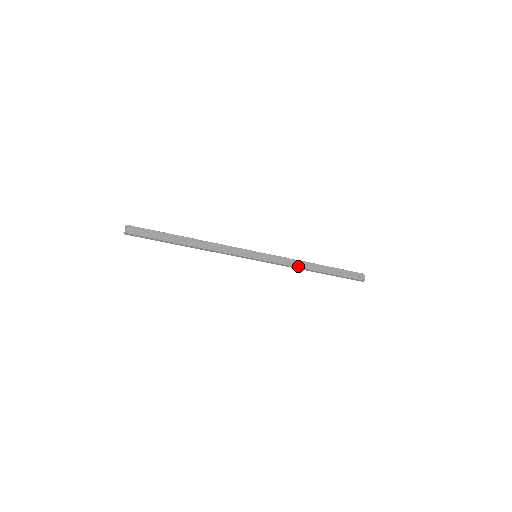
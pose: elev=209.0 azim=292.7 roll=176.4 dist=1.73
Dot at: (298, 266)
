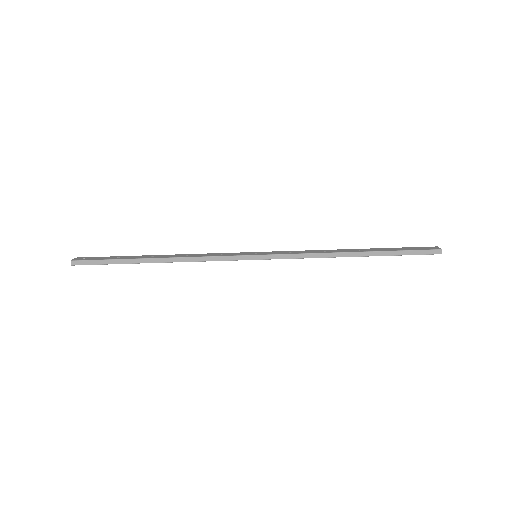
Dot at: (323, 252)
